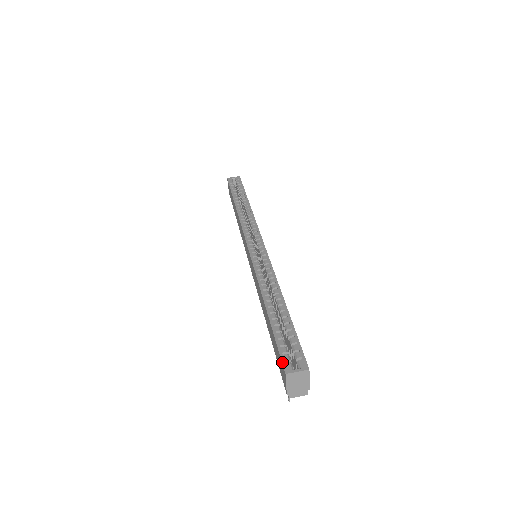
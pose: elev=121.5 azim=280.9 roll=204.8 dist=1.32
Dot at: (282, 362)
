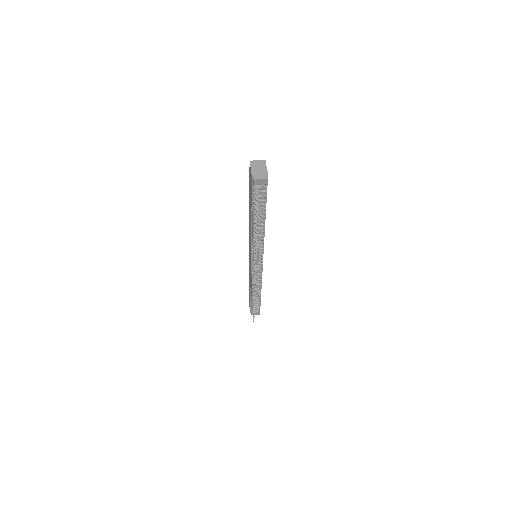
Dot at: (249, 168)
